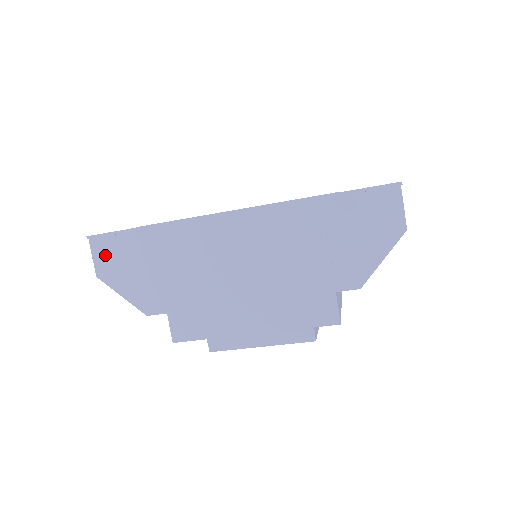
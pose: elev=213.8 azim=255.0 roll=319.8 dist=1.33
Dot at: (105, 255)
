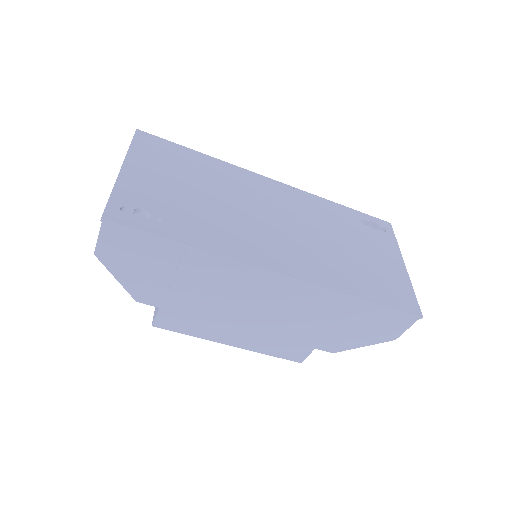
Dot at: (116, 243)
